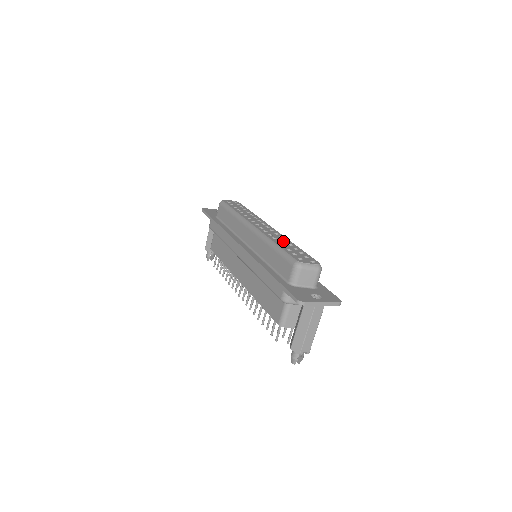
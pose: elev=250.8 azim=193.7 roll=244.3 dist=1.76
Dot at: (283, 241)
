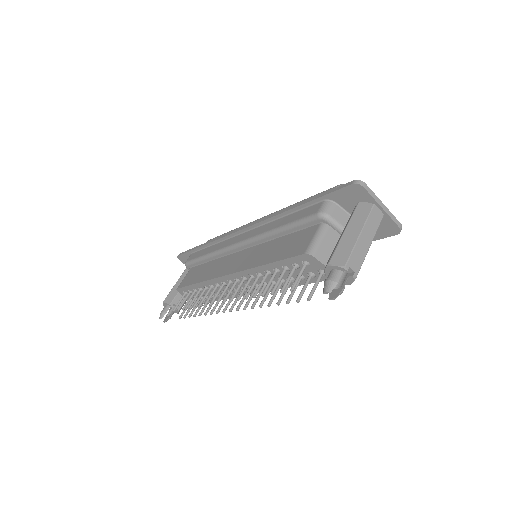
Dot at: occluded
